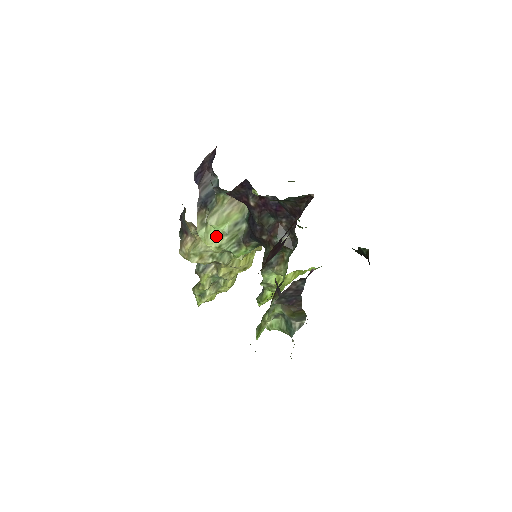
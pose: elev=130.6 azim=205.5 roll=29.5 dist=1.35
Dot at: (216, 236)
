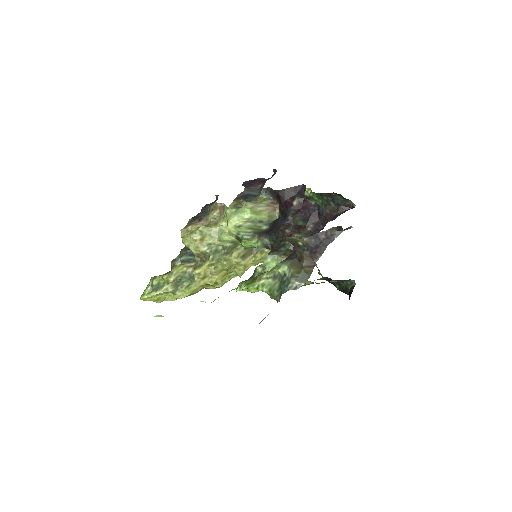
Dot at: (242, 218)
